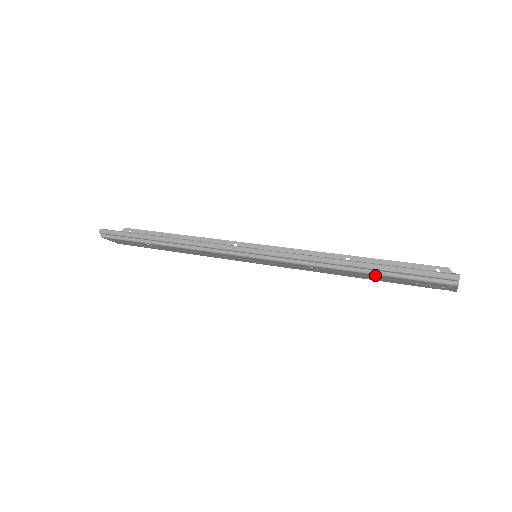
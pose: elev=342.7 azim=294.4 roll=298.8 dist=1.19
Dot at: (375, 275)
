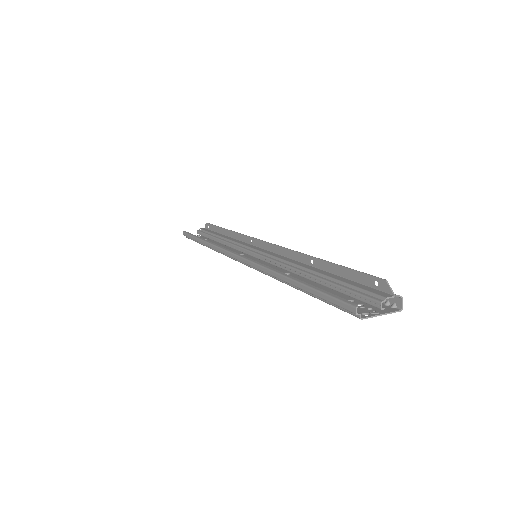
Dot at: occluded
